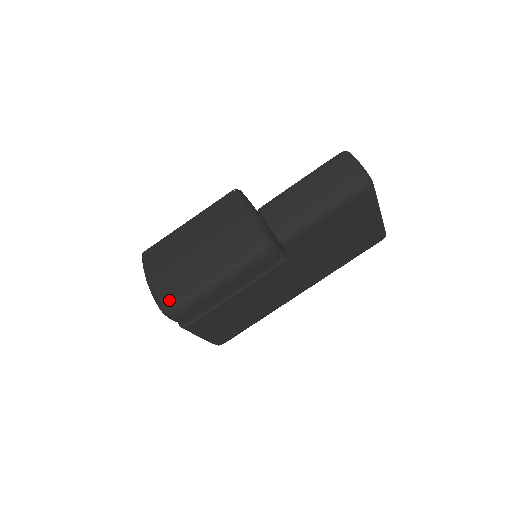
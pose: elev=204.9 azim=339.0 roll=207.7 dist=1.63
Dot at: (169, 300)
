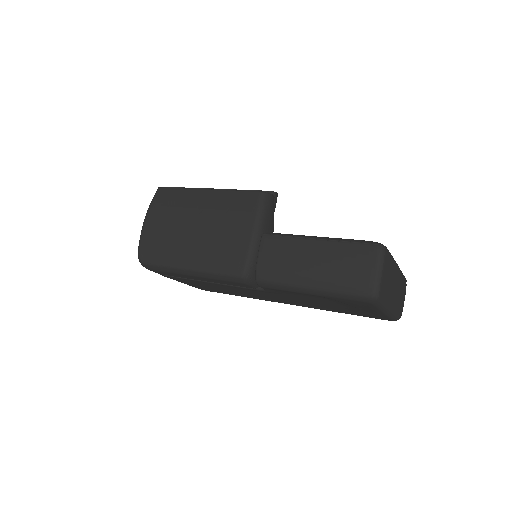
Dot at: (146, 253)
